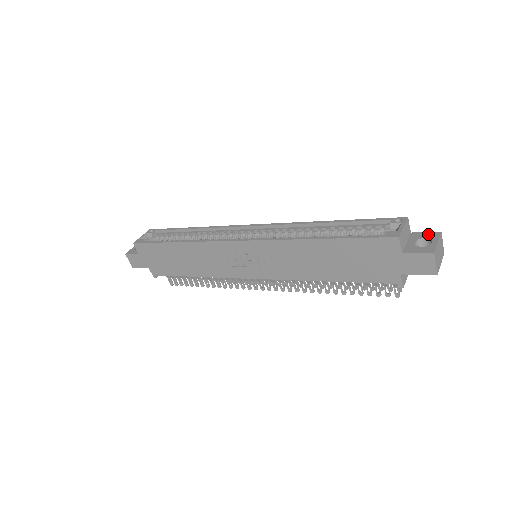
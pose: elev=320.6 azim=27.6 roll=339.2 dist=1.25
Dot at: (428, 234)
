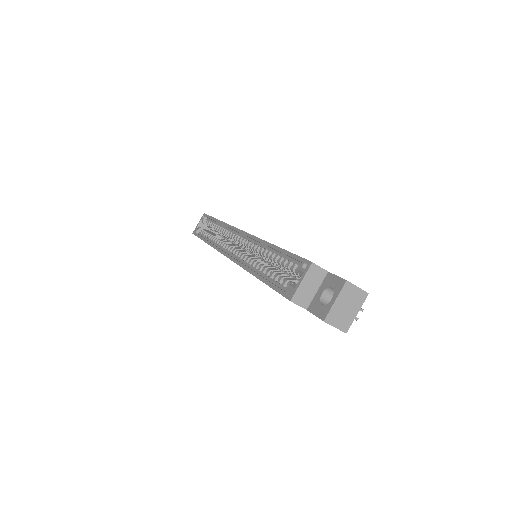
Dot at: (336, 281)
